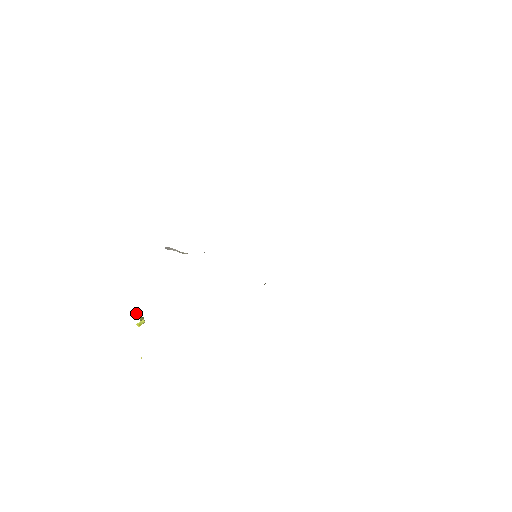
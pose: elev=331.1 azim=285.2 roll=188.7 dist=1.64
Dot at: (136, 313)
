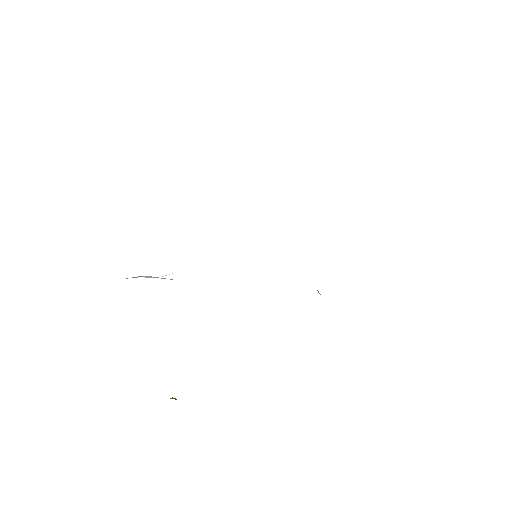
Dot at: (173, 398)
